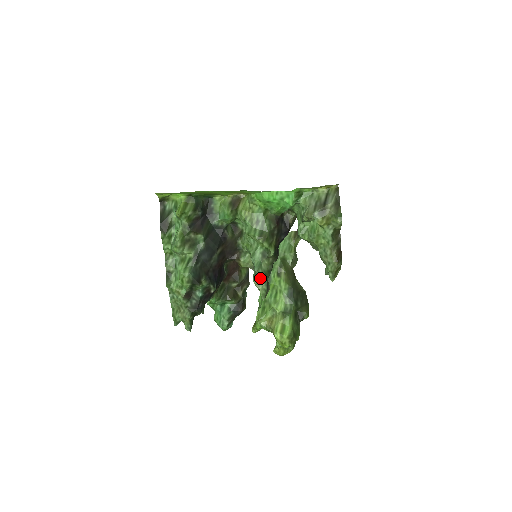
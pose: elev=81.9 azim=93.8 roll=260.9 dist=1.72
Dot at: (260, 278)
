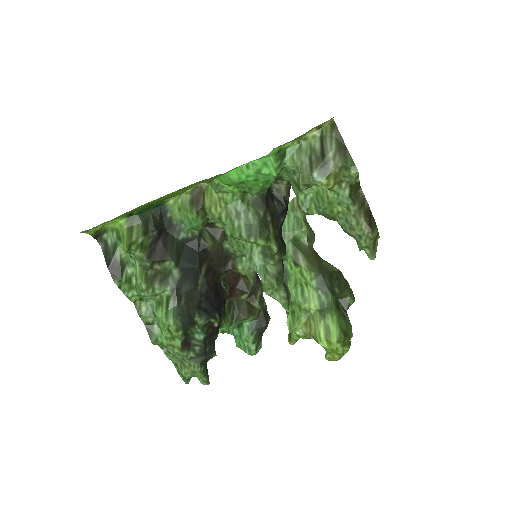
Dot at: (272, 287)
